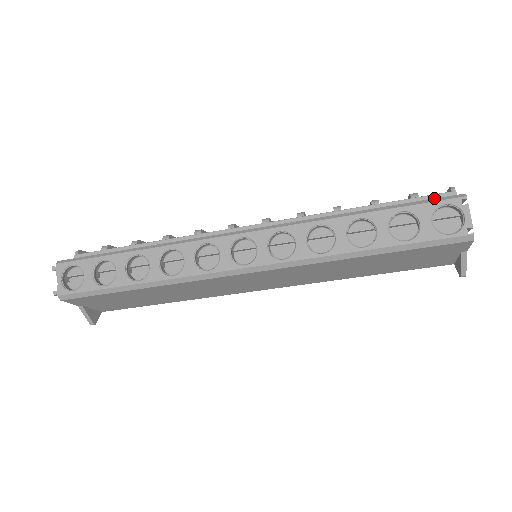
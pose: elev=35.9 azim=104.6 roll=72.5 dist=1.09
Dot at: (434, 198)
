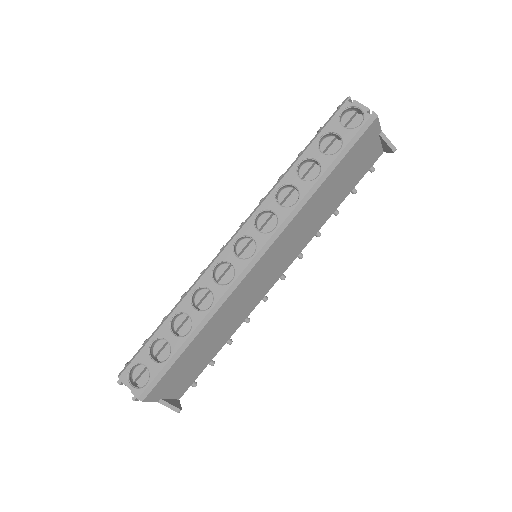
Dot at: occluded
